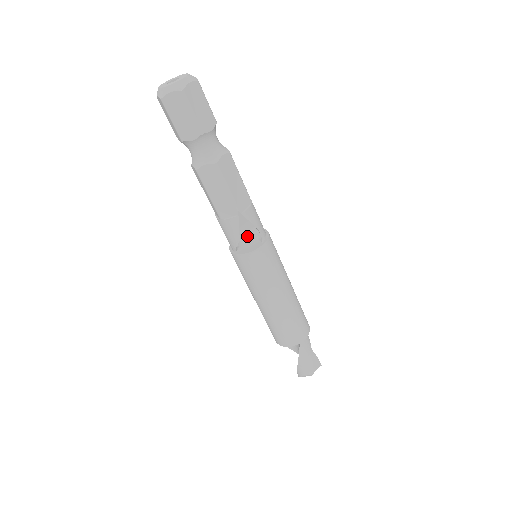
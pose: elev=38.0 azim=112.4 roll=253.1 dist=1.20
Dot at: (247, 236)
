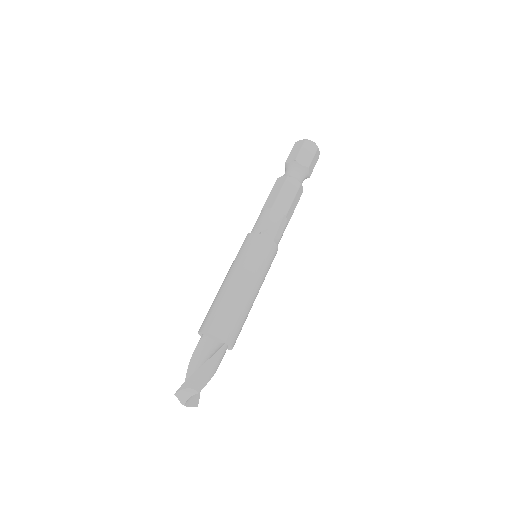
Dot at: occluded
